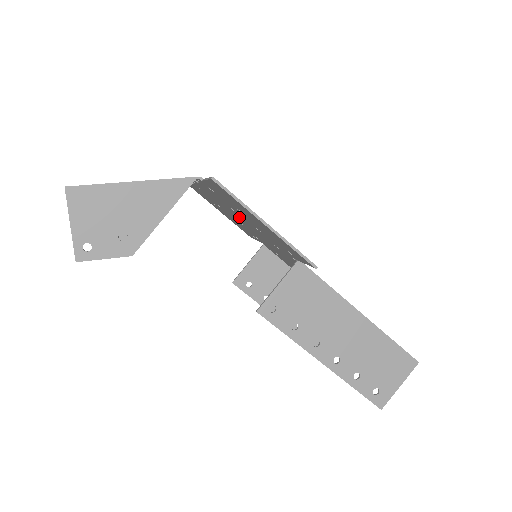
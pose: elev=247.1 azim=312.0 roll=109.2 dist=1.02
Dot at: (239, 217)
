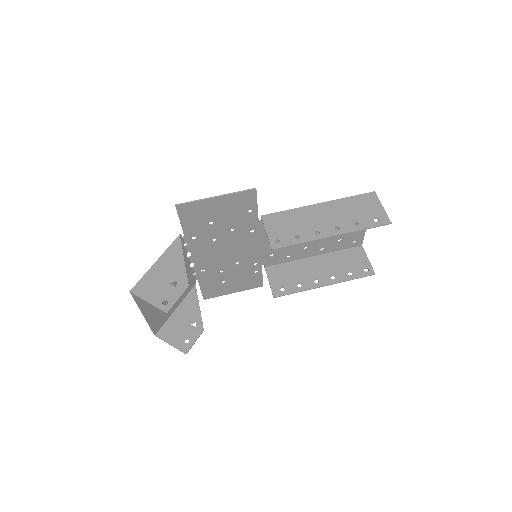
Dot at: (225, 246)
